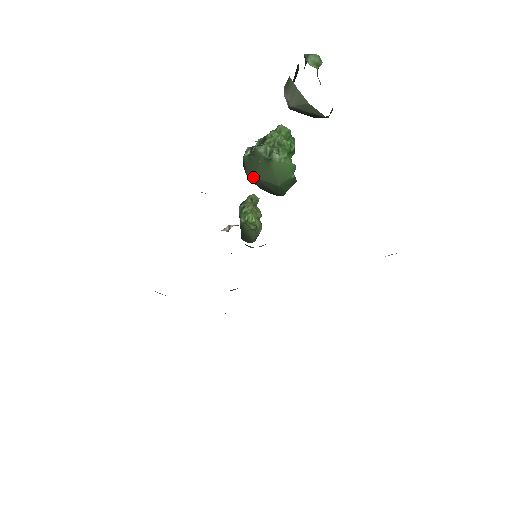
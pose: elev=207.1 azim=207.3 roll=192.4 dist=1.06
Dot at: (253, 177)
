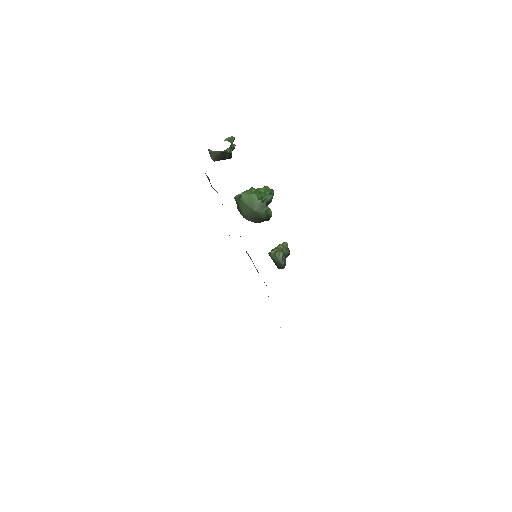
Dot at: (244, 216)
